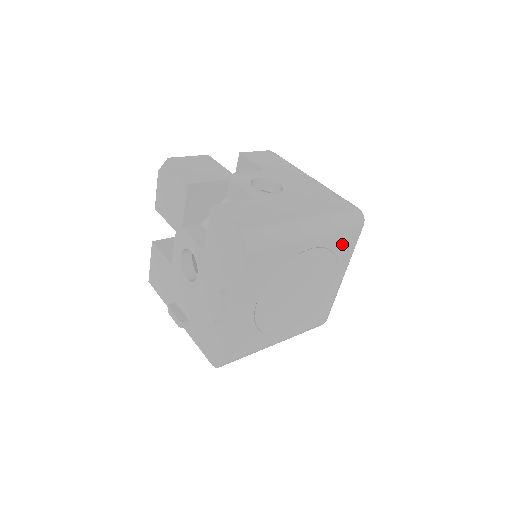
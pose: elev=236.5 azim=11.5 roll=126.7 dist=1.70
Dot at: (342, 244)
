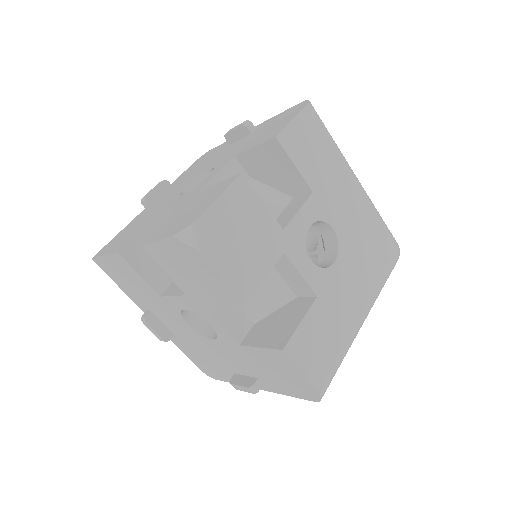
Dot at: occluded
